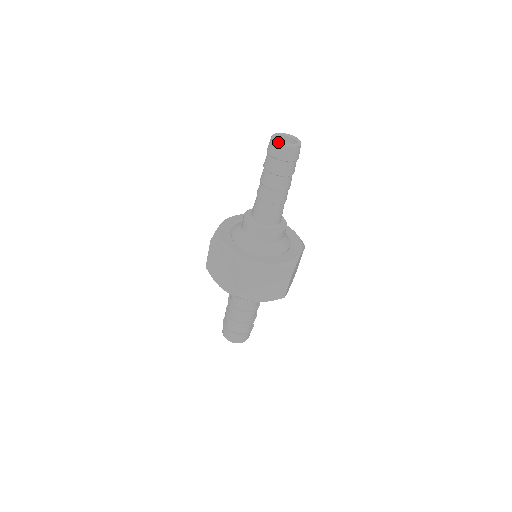
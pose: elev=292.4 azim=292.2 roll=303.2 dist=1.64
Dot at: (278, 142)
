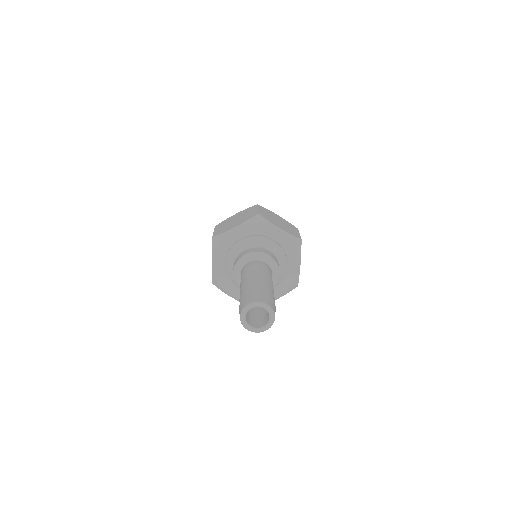
Dot at: occluded
